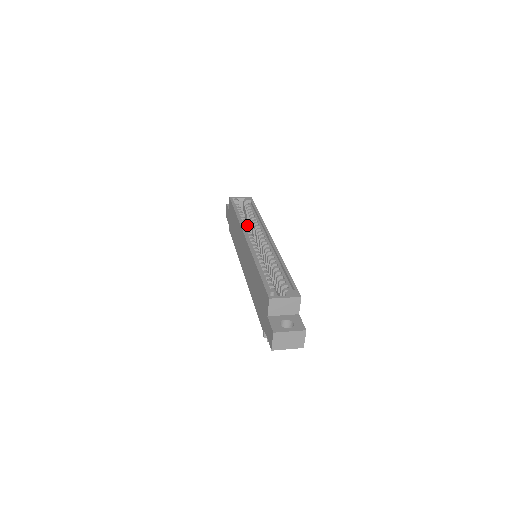
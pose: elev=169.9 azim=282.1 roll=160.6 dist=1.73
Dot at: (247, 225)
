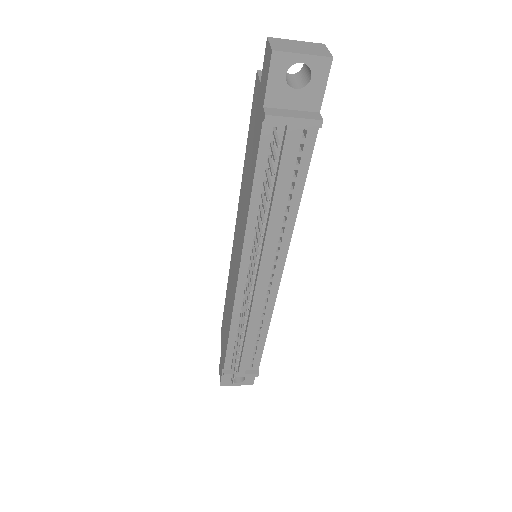
Dot at: occluded
